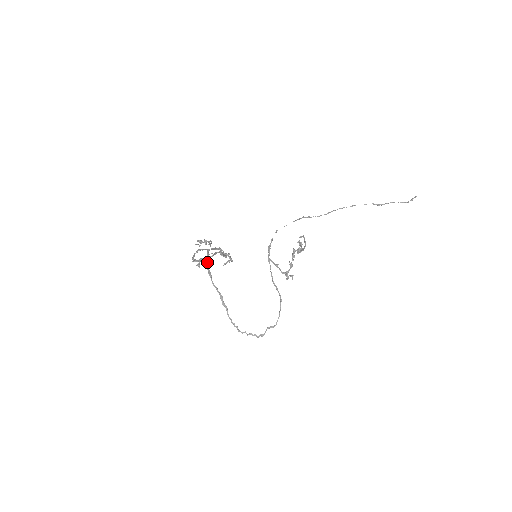
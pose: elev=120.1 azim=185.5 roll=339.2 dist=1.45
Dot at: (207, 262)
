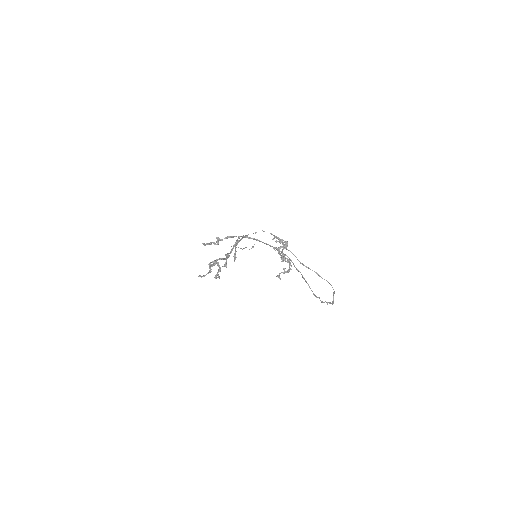
Dot at: (263, 242)
